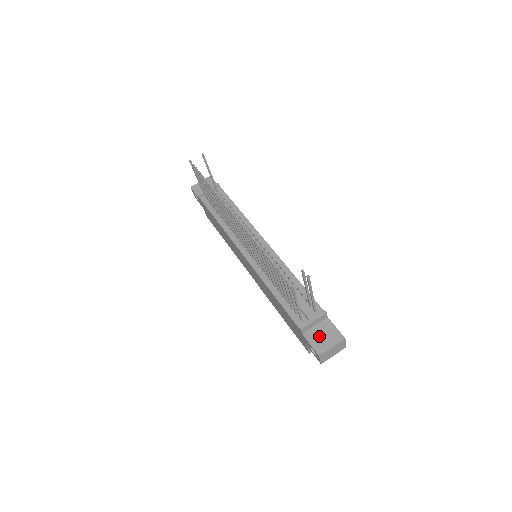
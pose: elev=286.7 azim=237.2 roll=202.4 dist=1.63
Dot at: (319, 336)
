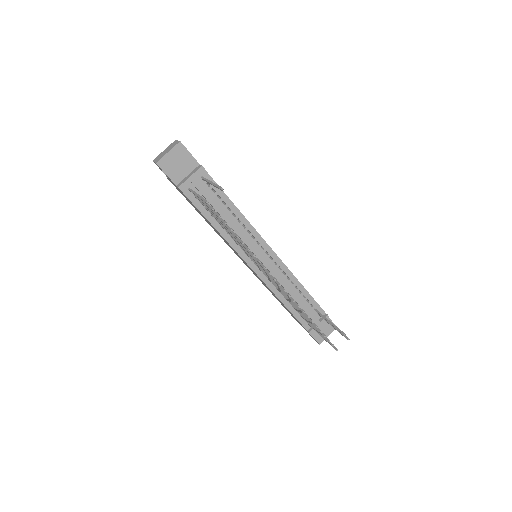
Dot at: occluded
